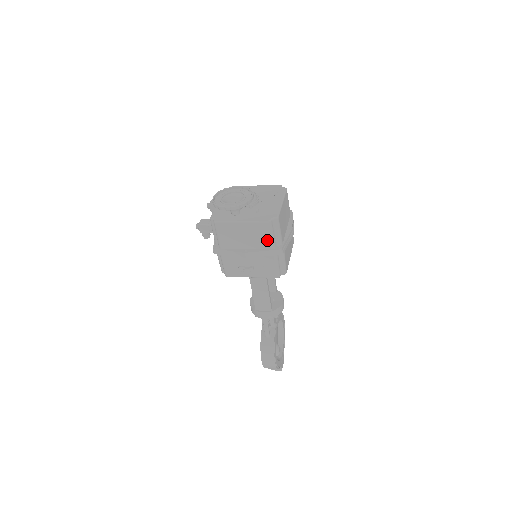
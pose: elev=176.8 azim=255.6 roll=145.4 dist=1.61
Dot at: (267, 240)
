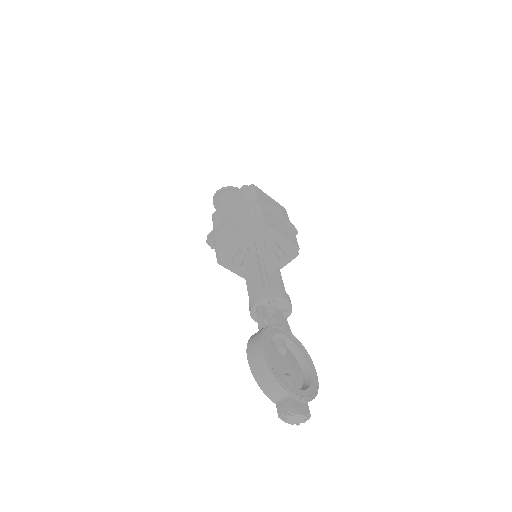
Dot at: (243, 198)
